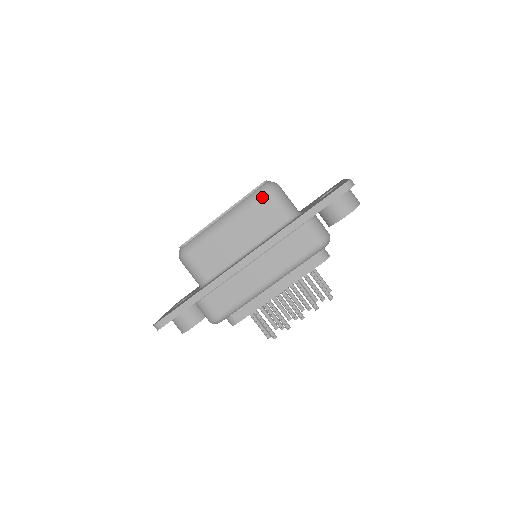
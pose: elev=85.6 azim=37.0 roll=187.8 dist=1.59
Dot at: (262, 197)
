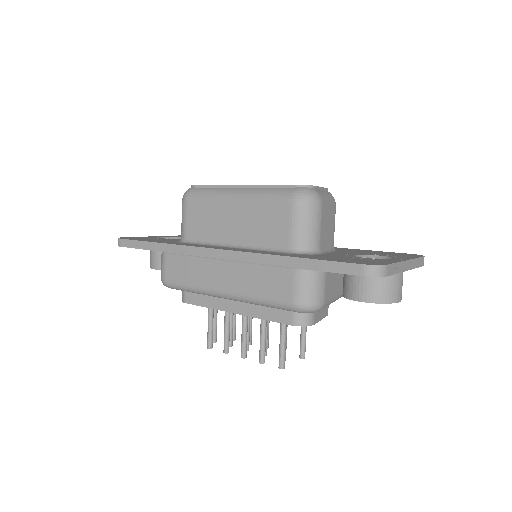
Dot at: (286, 200)
